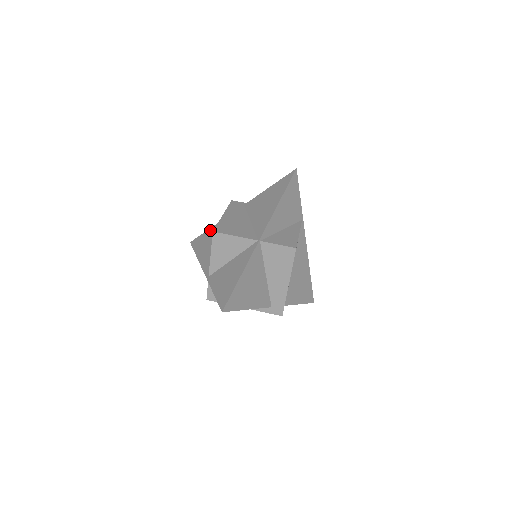
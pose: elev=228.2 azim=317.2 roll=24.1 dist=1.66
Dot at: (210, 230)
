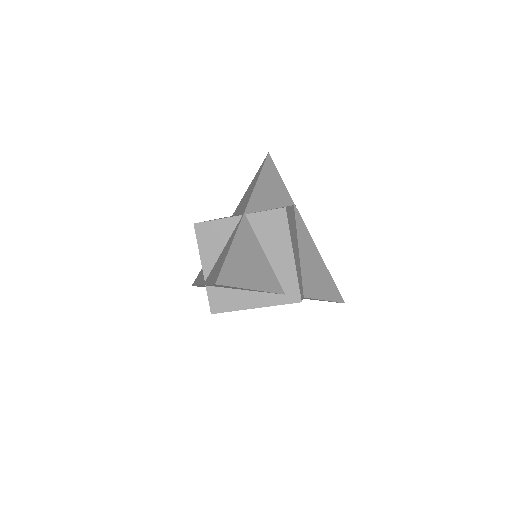
Dot at: occluded
